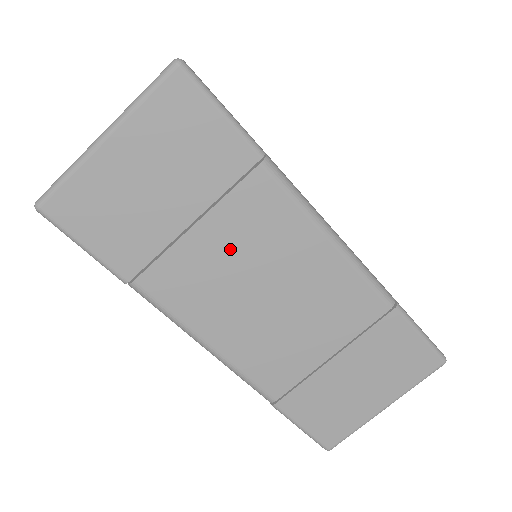
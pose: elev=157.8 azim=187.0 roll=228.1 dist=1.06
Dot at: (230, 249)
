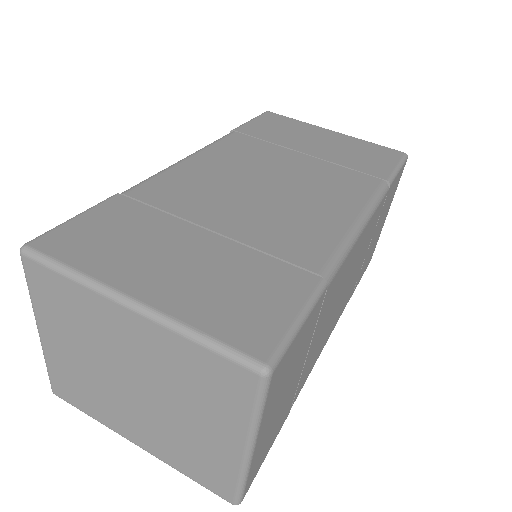
Dot at: (324, 323)
